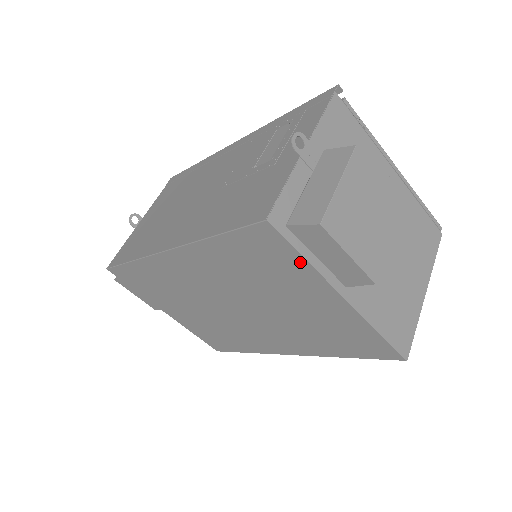
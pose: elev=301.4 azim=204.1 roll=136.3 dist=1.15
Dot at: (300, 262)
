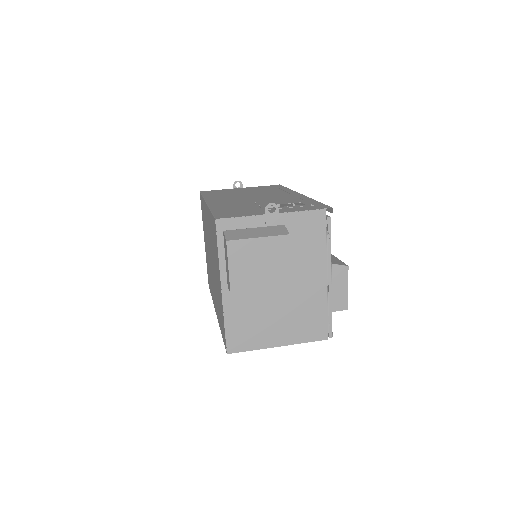
Dot at: (218, 253)
